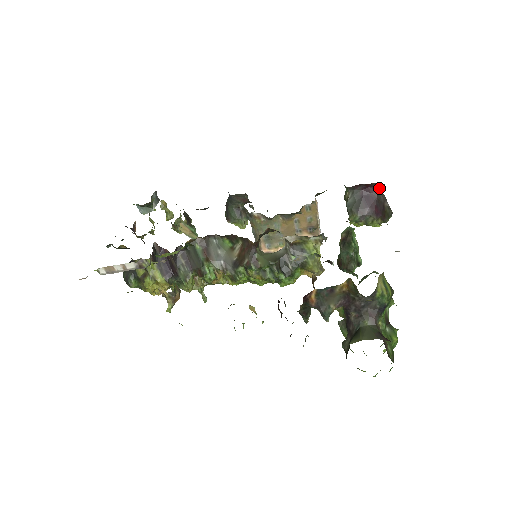
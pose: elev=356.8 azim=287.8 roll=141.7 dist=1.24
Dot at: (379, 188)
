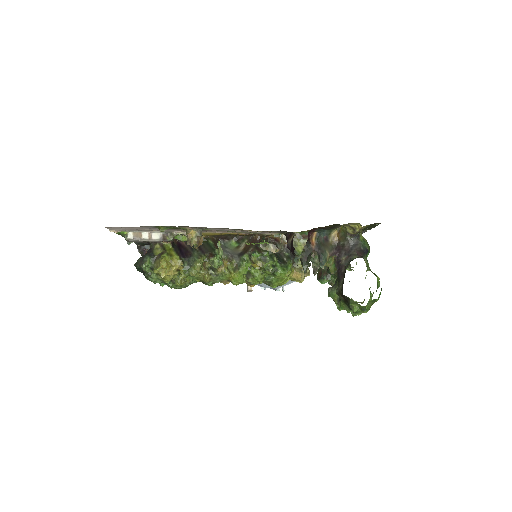
Dot at: occluded
